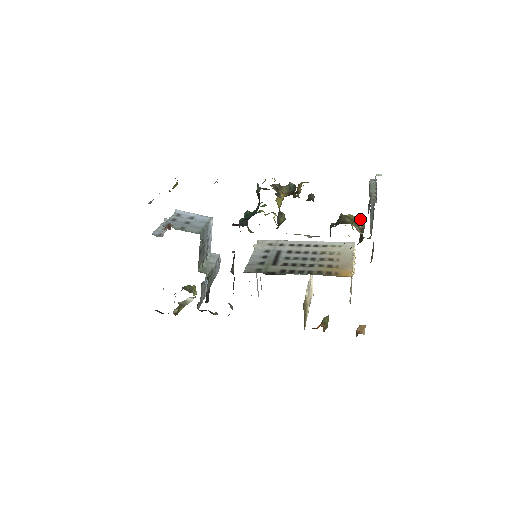
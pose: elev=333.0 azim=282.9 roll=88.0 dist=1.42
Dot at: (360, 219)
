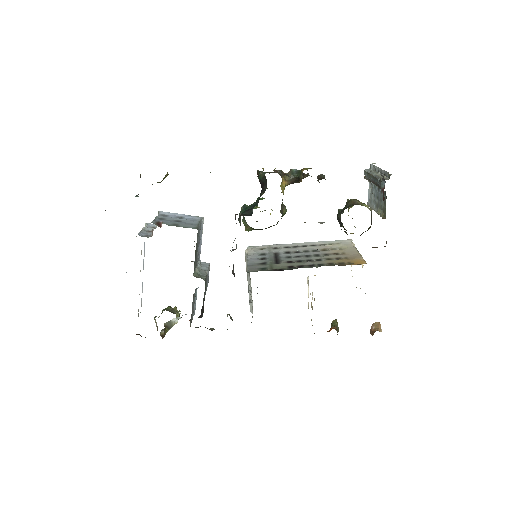
Dot at: (366, 205)
